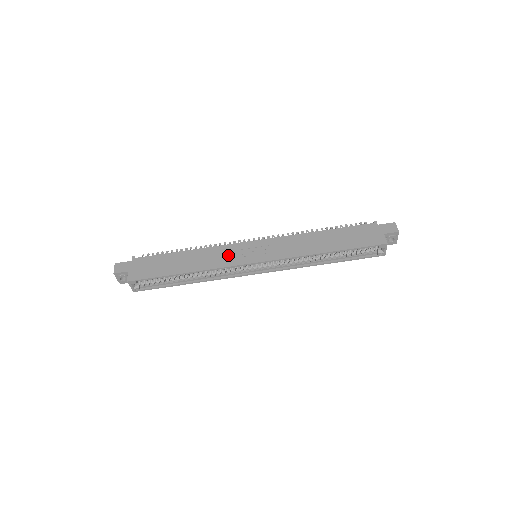
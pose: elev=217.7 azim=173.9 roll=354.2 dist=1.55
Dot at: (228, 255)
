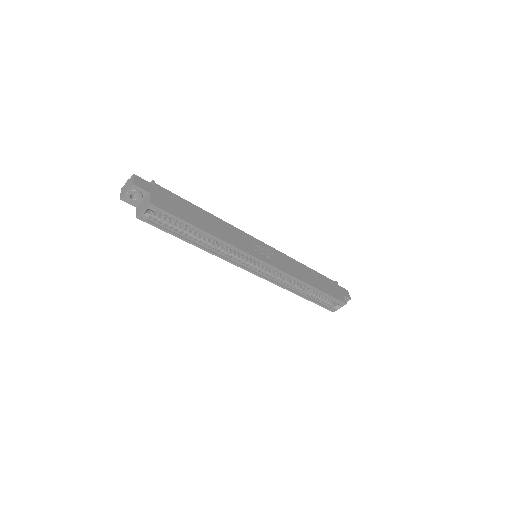
Dot at: (243, 240)
